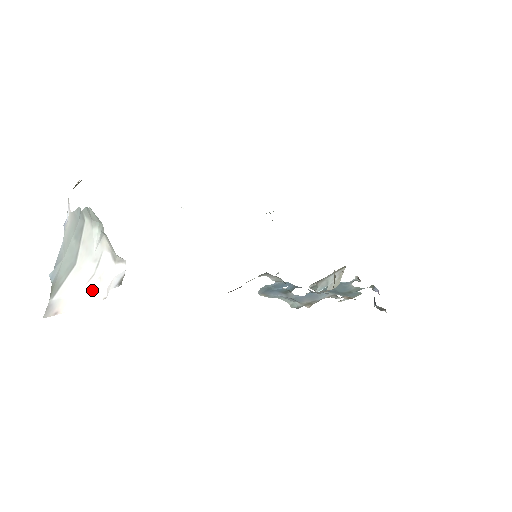
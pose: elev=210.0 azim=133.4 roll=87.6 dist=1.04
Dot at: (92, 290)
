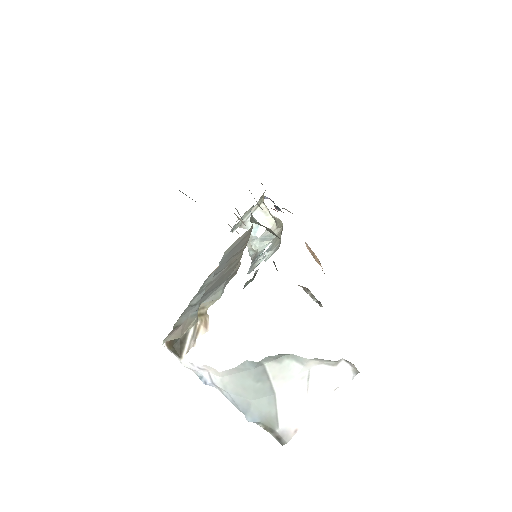
Dot at: (317, 394)
